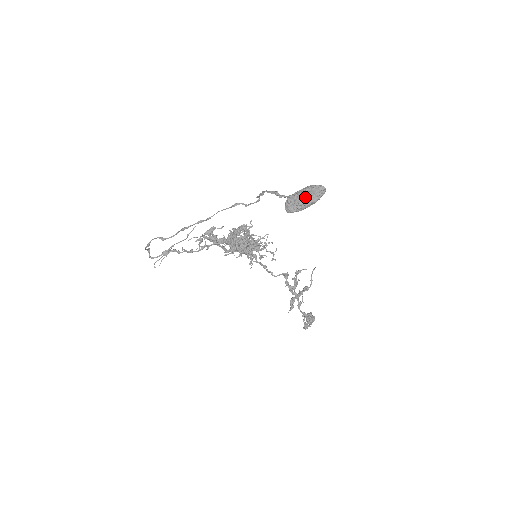
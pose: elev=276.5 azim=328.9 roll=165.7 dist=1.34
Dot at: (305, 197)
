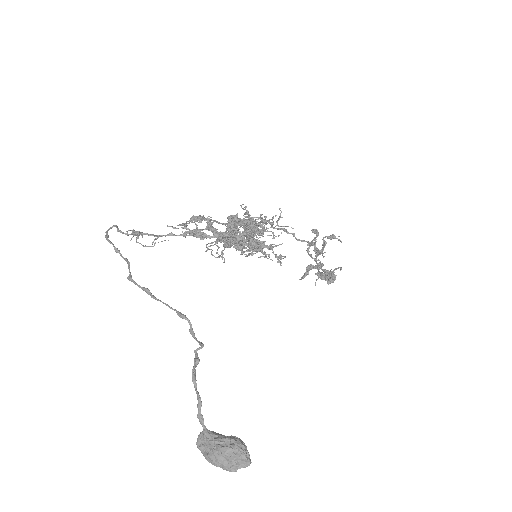
Dot at: (215, 464)
